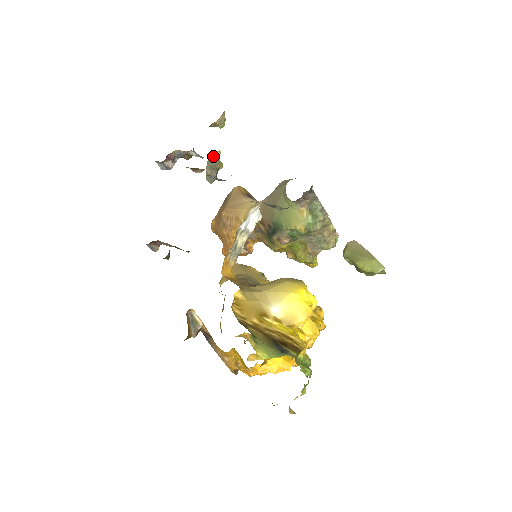
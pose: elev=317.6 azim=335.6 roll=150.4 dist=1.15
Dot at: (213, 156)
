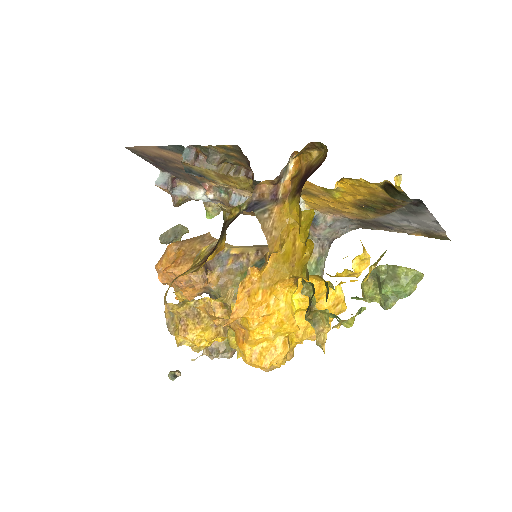
Dot at: (184, 227)
